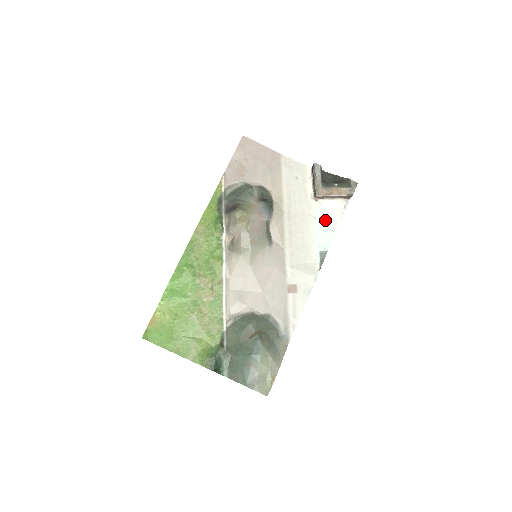
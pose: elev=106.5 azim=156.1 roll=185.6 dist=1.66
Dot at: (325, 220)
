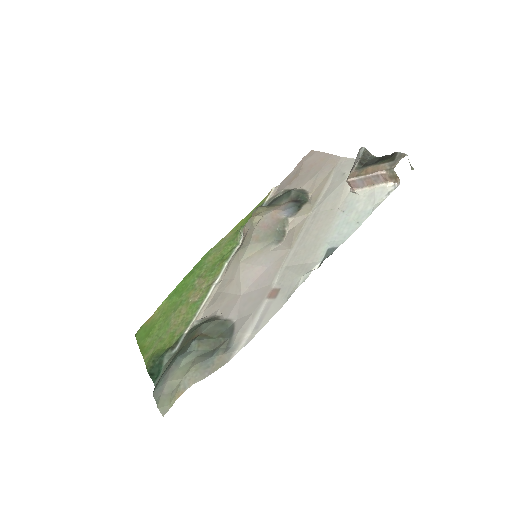
Dot at: (355, 212)
